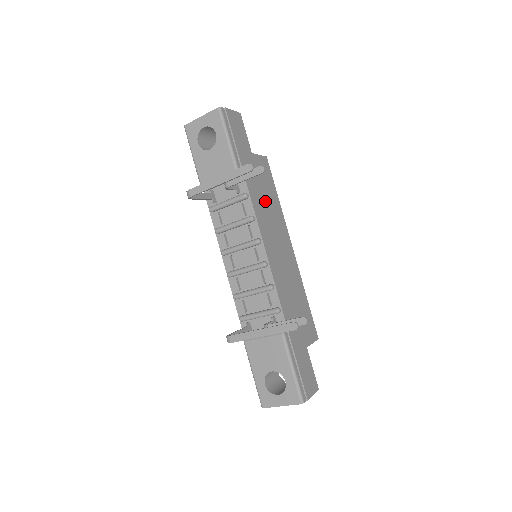
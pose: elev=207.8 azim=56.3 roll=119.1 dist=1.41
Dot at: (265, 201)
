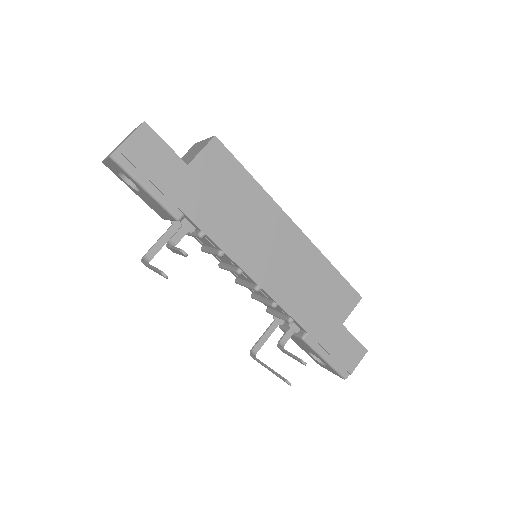
Dot at: (232, 212)
